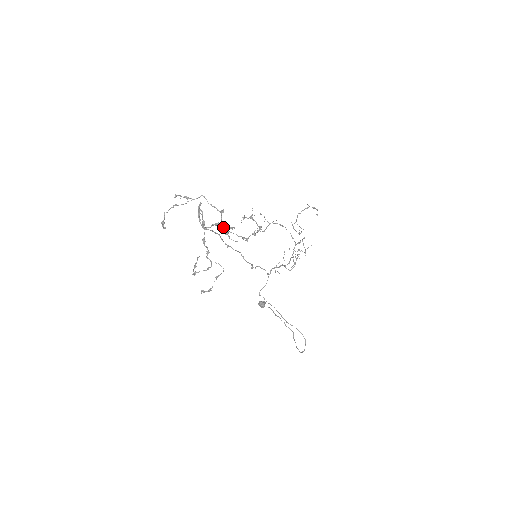
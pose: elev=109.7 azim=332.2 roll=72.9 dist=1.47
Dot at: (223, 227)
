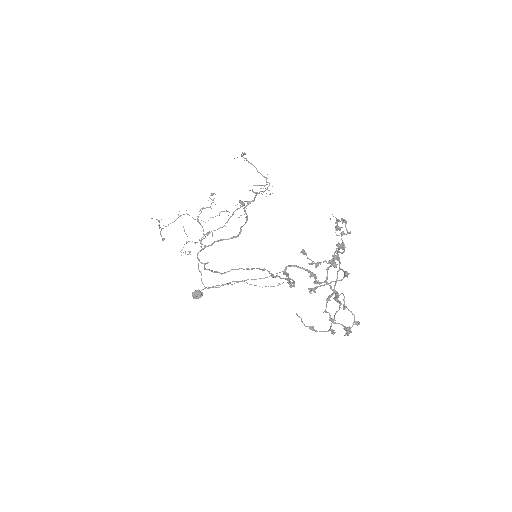
Dot at: occluded
